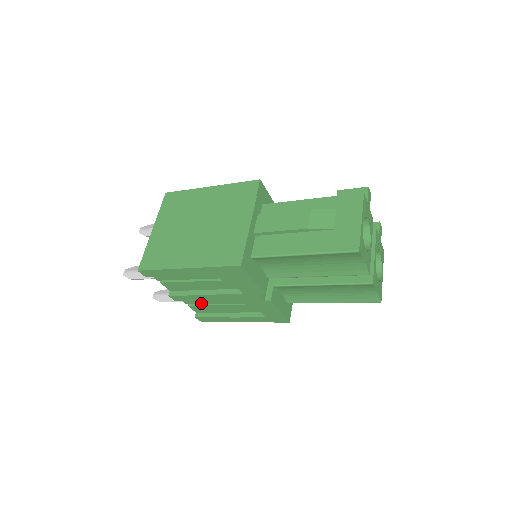
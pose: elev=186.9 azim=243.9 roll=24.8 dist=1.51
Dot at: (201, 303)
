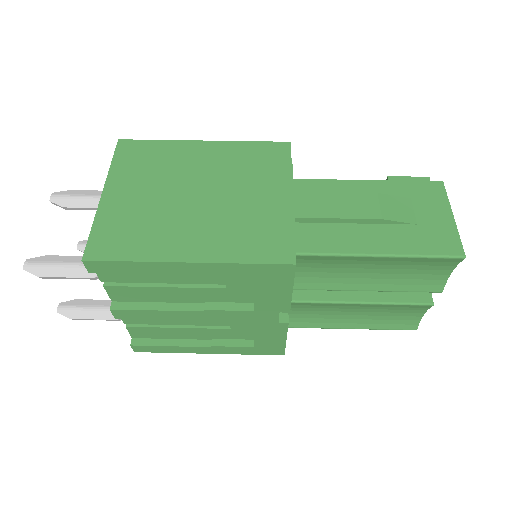
Dot at: (154, 323)
